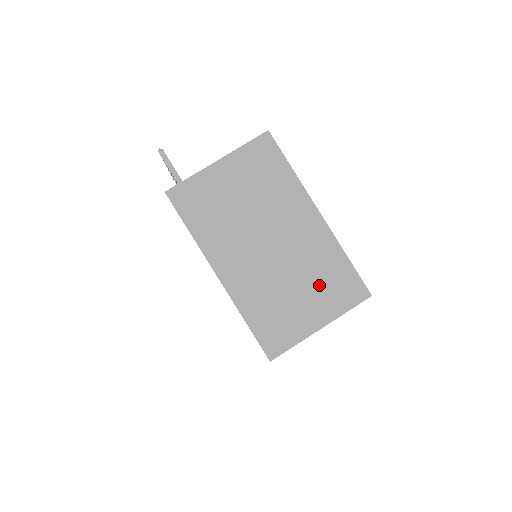
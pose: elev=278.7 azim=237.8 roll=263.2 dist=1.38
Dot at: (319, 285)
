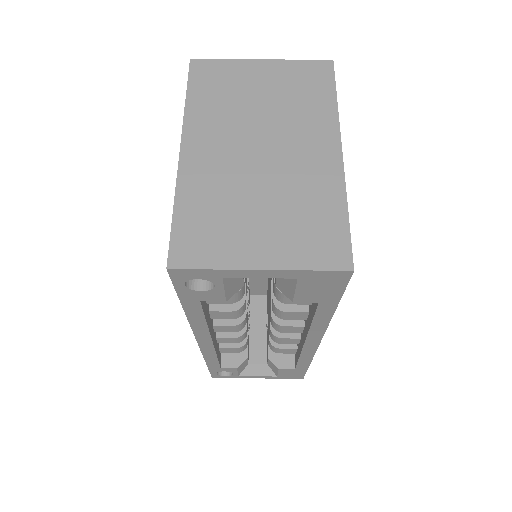
Dot at: (291, 220)
